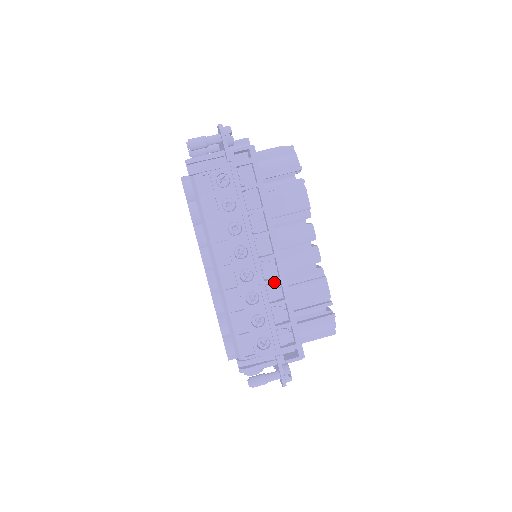
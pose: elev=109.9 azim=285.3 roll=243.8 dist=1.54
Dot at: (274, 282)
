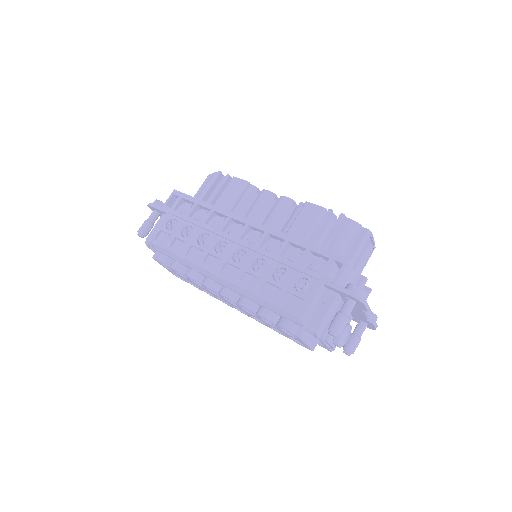
Dot at: occluded
